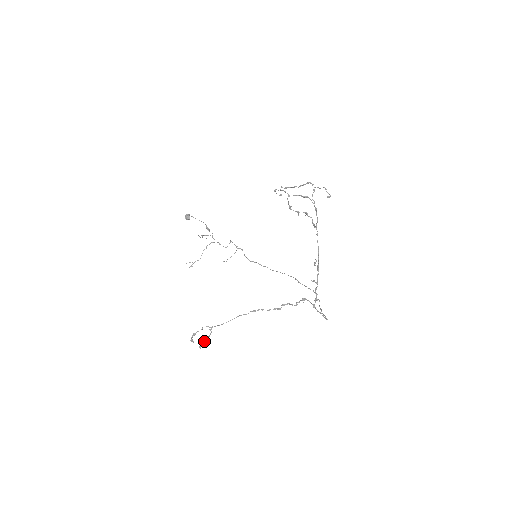
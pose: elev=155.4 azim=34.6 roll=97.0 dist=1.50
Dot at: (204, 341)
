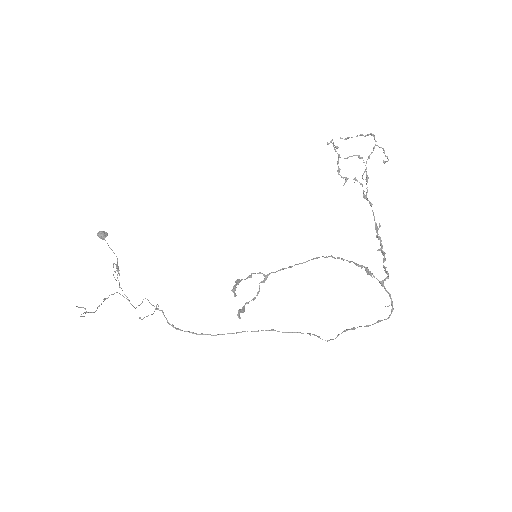
Dot at: (244, 307)
